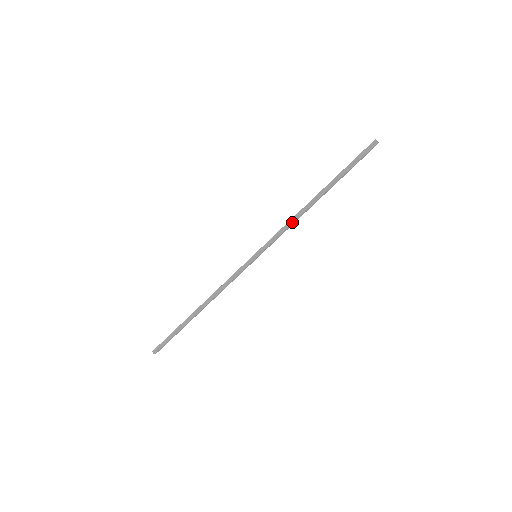
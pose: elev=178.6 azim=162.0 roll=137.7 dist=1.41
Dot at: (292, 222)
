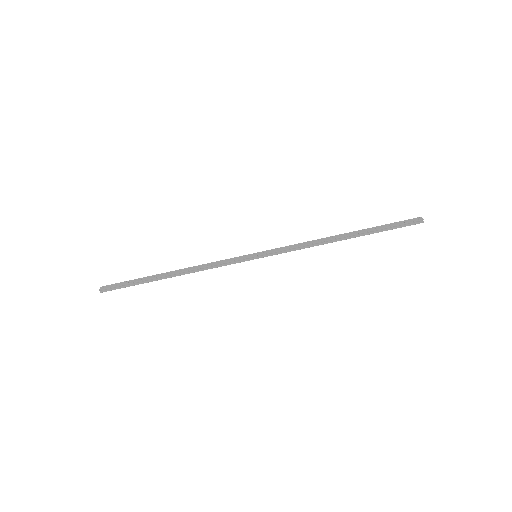
Dot at: (308, 247)
